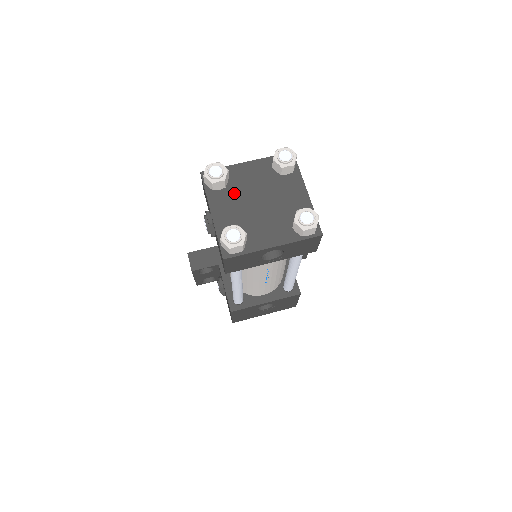
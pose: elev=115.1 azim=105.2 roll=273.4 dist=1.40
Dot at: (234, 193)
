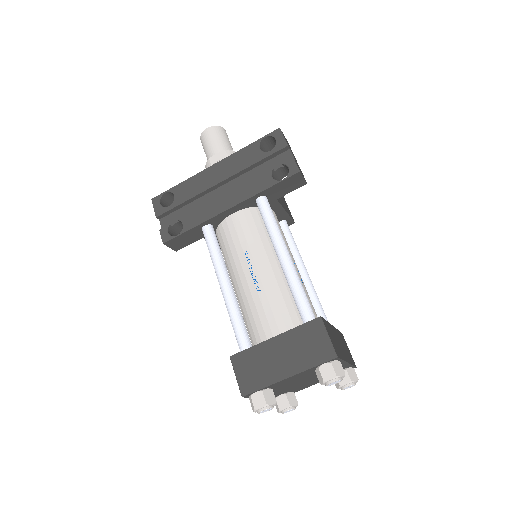
Dot at: (279, 389)
